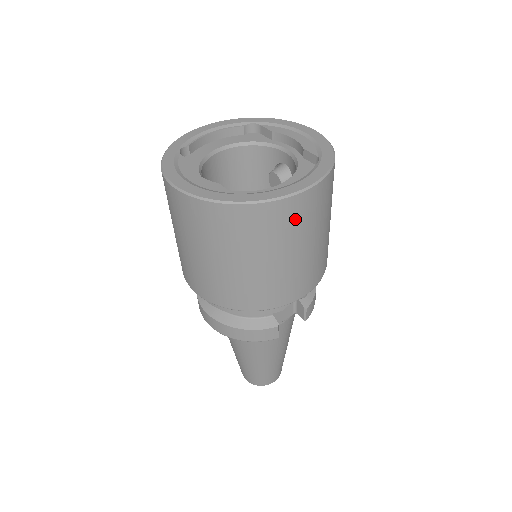
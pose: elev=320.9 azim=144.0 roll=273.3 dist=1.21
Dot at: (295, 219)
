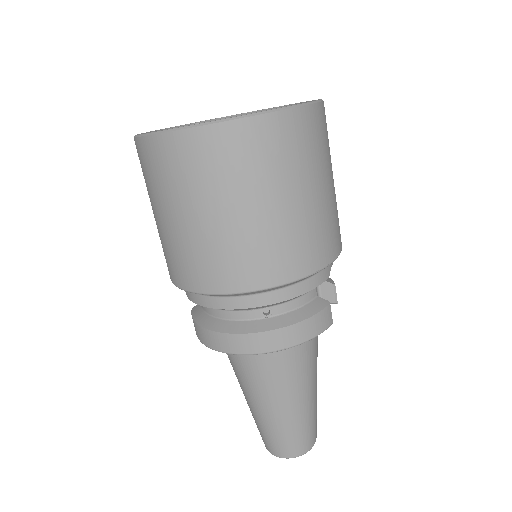
Dot at: (324, 134)
